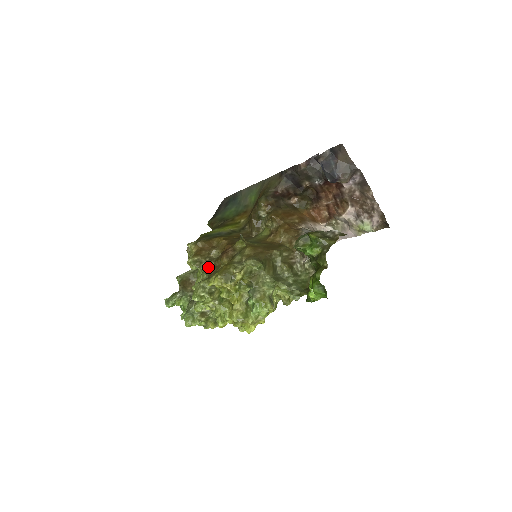
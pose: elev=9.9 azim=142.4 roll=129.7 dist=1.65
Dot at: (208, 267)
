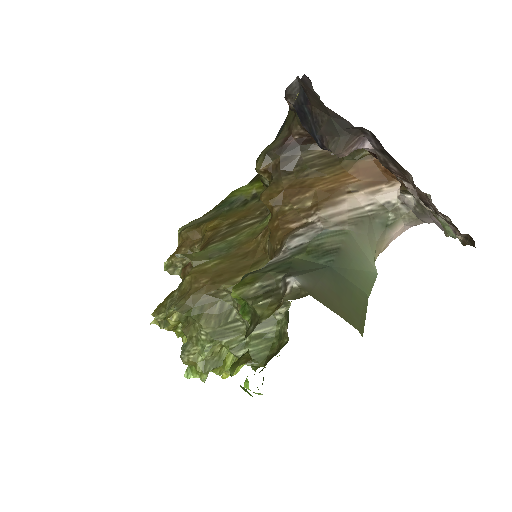
Dot at: occluded
